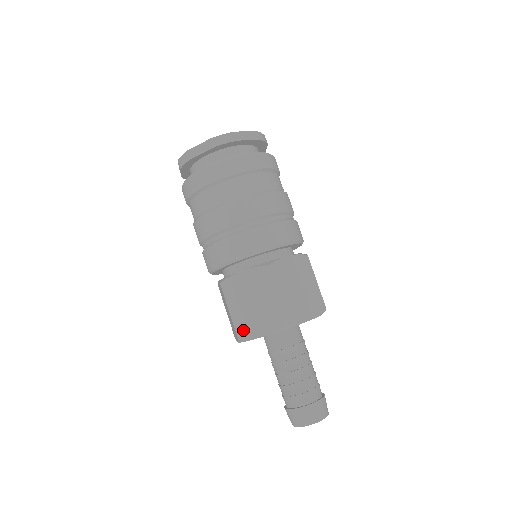
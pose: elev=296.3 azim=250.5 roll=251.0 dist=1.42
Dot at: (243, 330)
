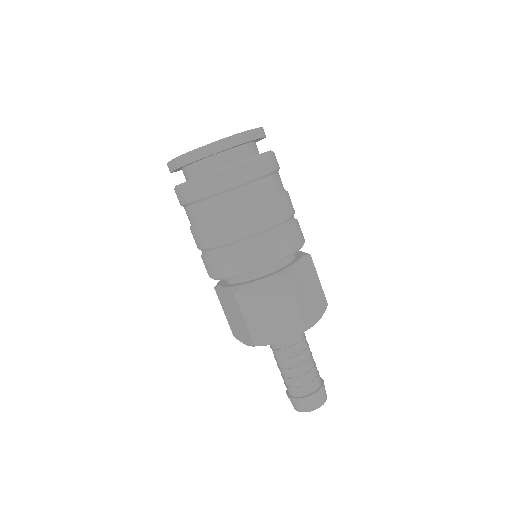
Dot at: (260, 337)
